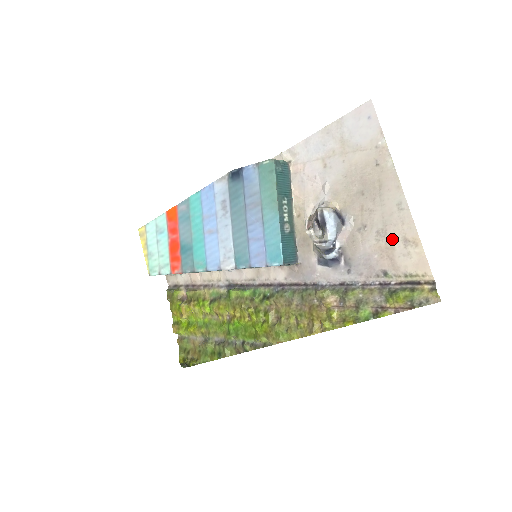
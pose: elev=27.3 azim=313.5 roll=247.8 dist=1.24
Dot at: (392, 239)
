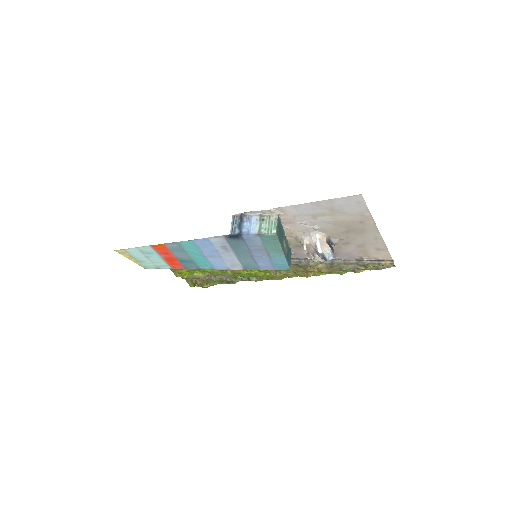
Dot at: (368, 248)
